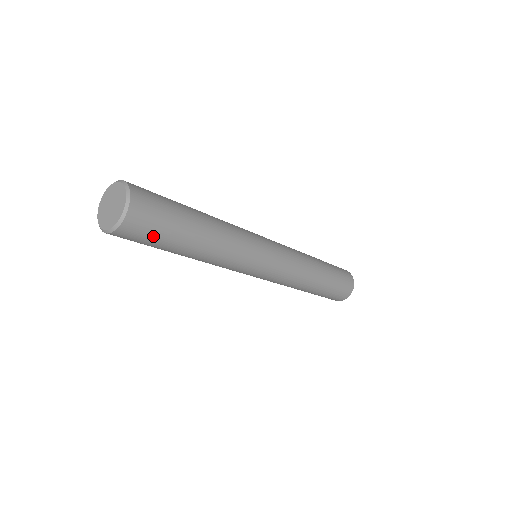
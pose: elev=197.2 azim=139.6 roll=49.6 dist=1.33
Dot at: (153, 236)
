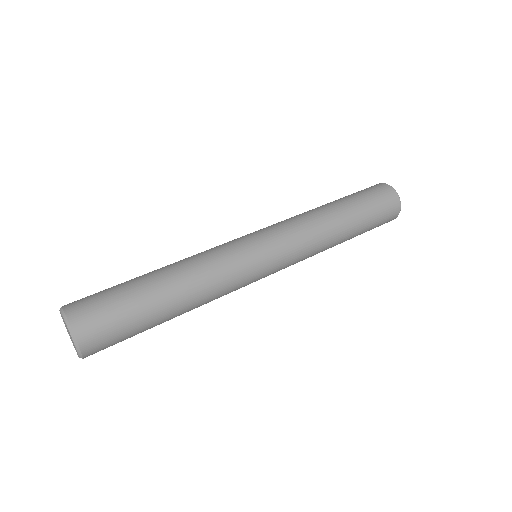
Dot at: (122, 340)
